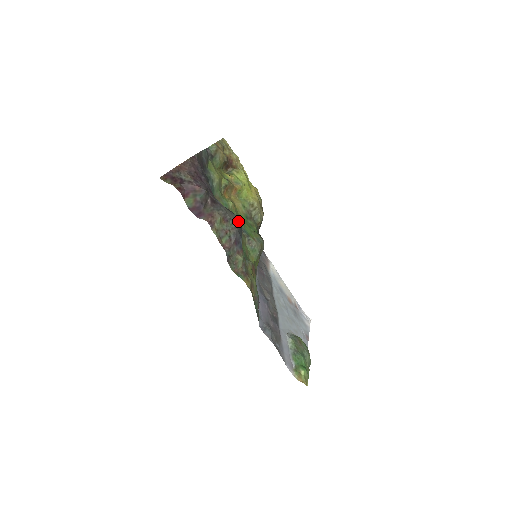
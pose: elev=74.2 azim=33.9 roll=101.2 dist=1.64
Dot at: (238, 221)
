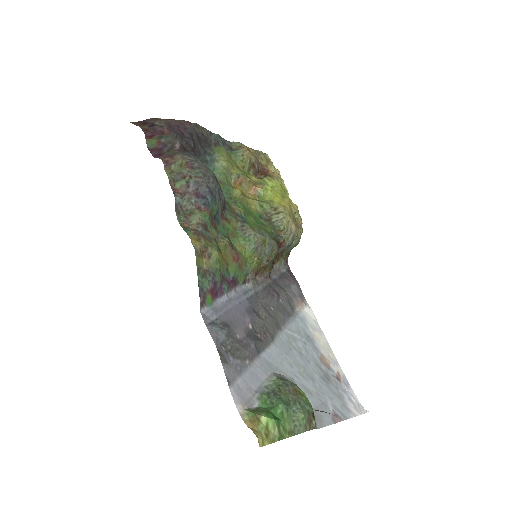
Dot at: (213, 177)
